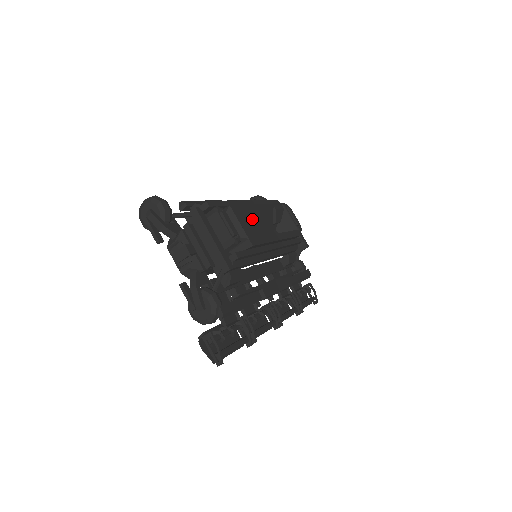
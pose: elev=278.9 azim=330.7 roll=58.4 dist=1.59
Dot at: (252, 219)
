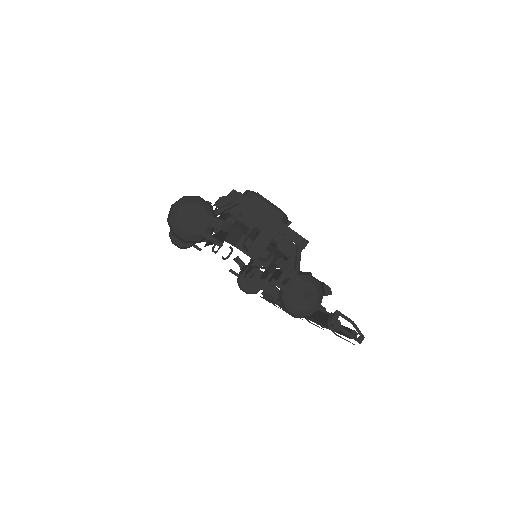
Dot at: occluded
